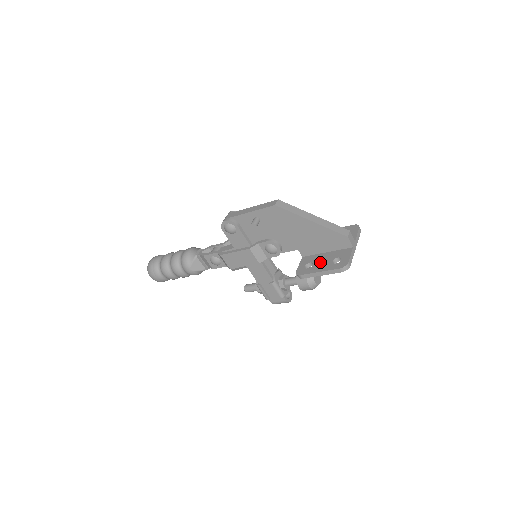
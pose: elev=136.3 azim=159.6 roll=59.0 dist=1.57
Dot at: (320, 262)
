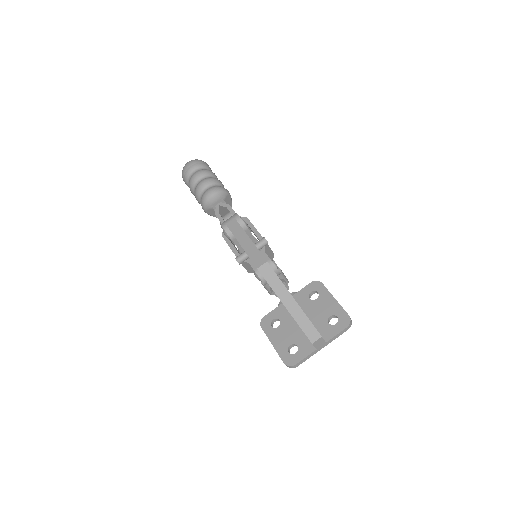
Dot at: (284, 332)
